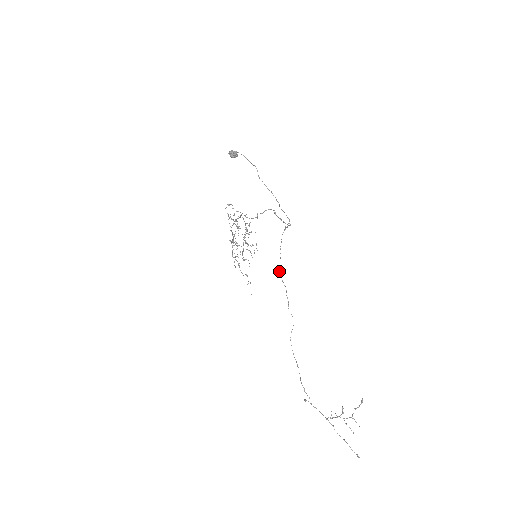
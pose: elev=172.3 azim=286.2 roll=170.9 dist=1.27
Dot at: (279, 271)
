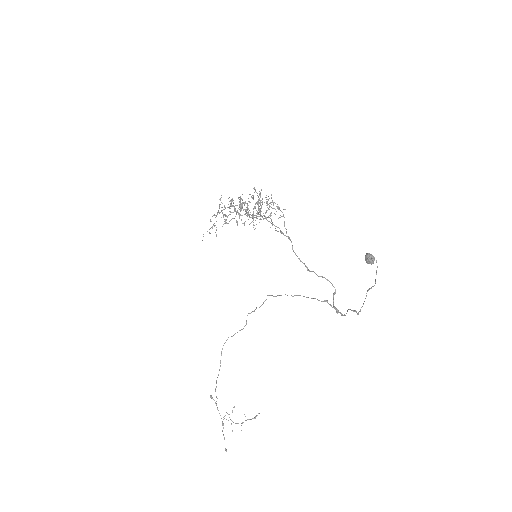
Dot at: (272, 295)
